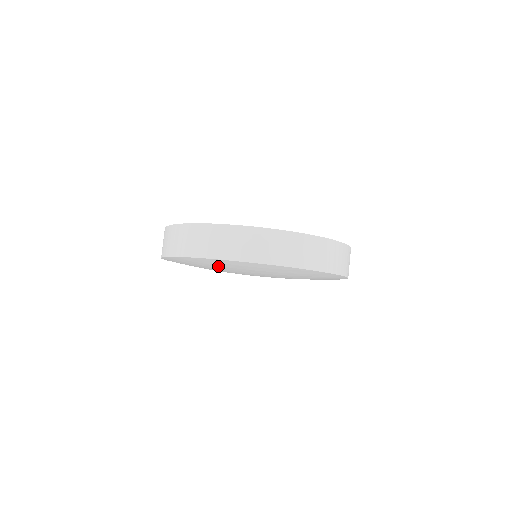
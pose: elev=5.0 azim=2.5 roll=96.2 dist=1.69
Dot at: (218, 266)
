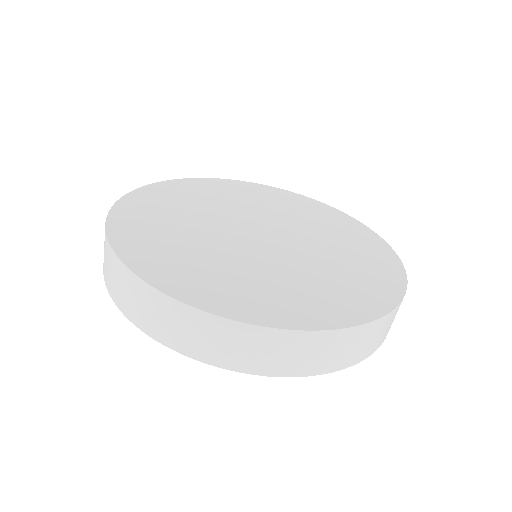
Dot at: occluded
